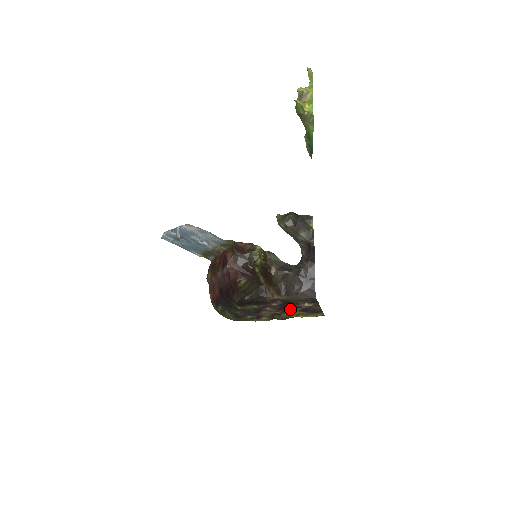
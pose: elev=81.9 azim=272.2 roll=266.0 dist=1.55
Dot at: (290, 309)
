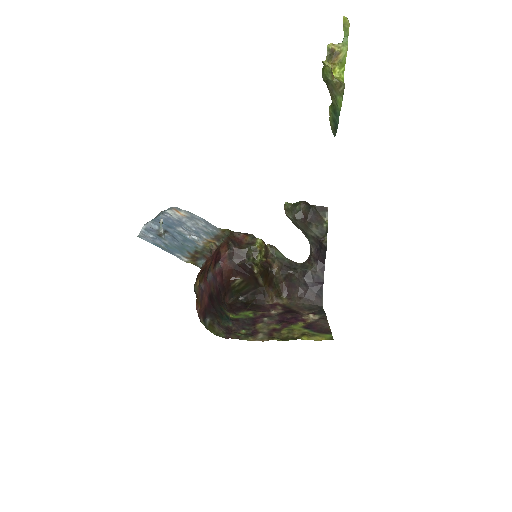
Dot at: (292, 323)
